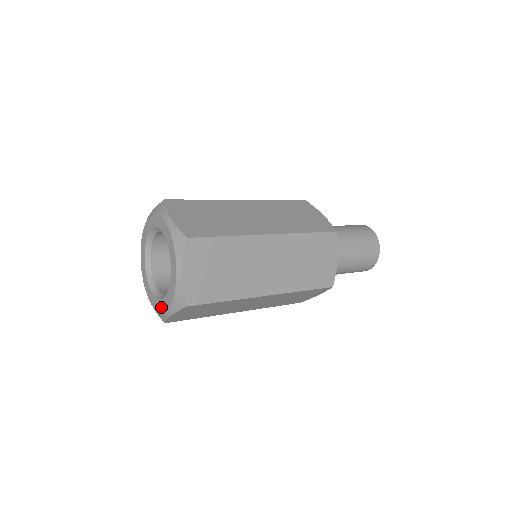
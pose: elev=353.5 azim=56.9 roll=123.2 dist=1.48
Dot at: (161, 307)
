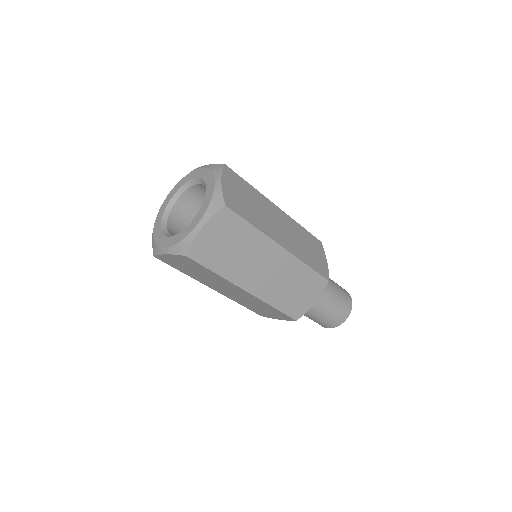
Dot at: (188, 230)
